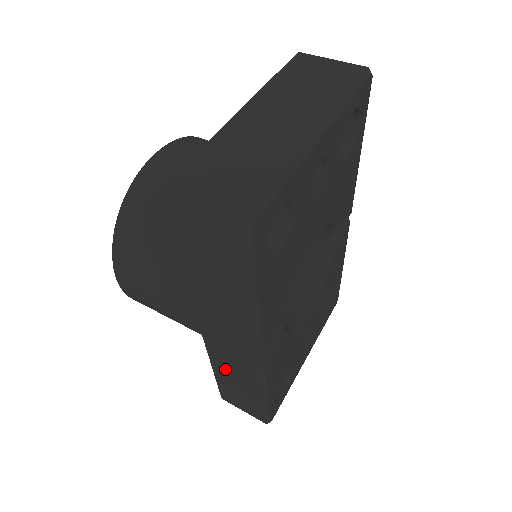
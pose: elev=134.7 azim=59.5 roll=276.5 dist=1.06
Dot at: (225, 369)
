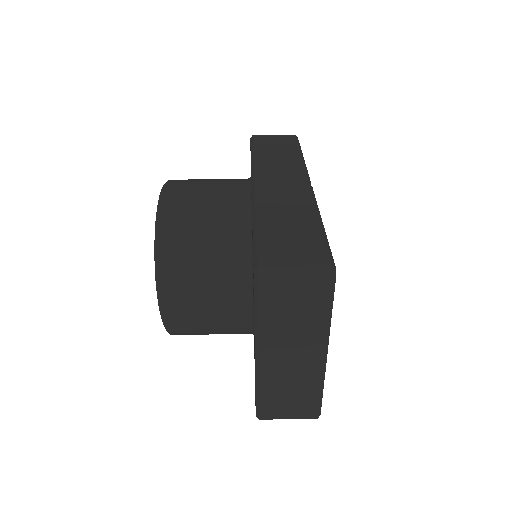
Dot at: occluded
